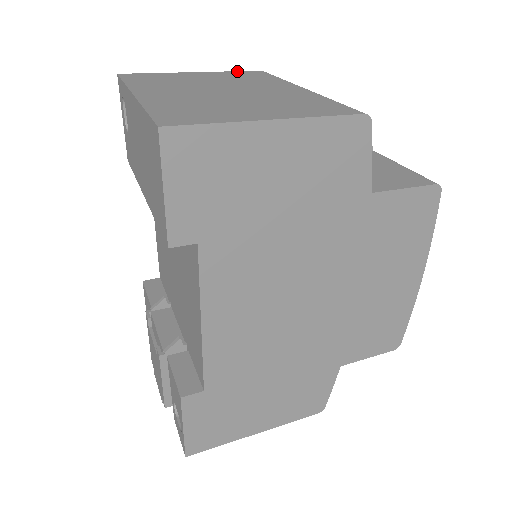
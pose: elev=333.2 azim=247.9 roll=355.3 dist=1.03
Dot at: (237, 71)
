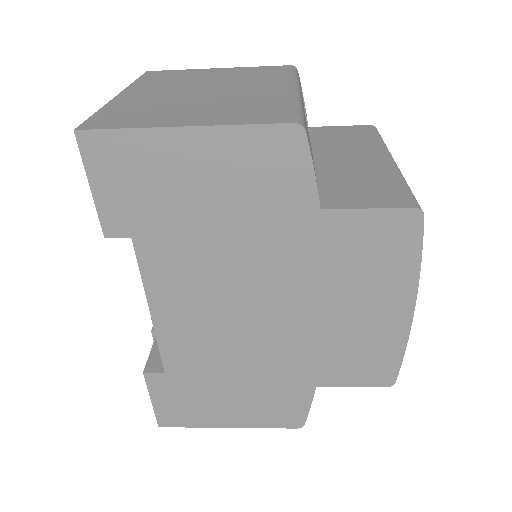
Dot at: (263, 66)
